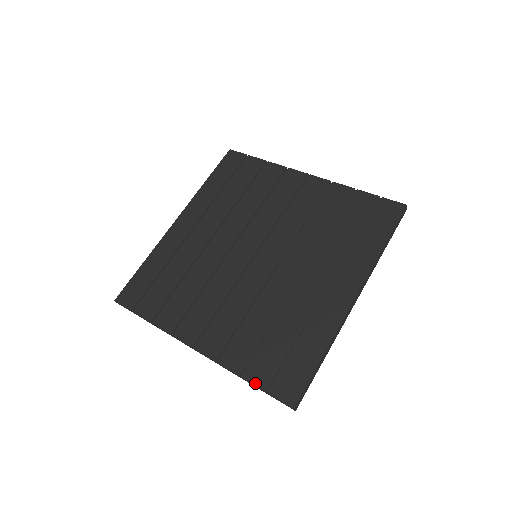
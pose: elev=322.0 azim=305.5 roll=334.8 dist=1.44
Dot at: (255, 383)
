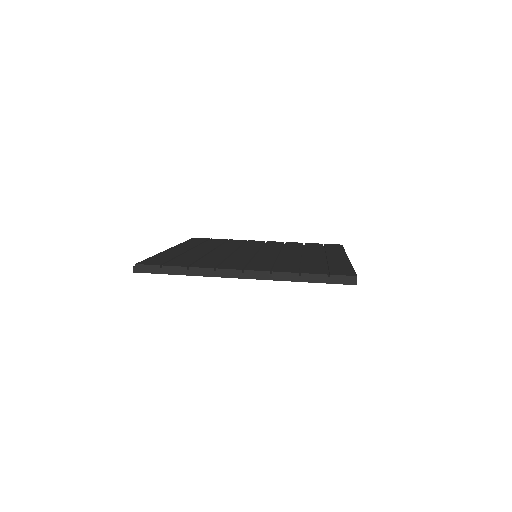
Dot at: (315, 273)
